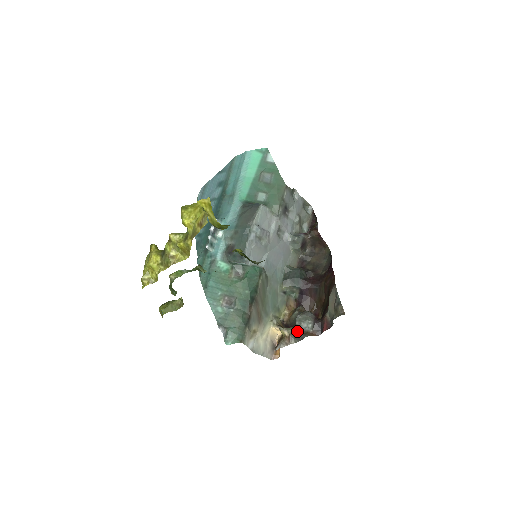
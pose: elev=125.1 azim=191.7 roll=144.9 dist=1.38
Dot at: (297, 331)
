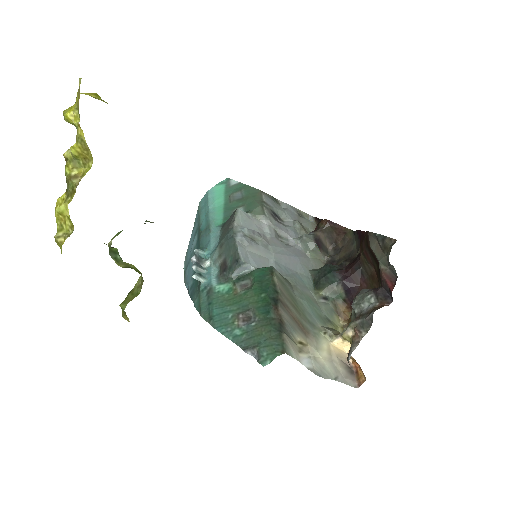
Dot at: (360, 317)
